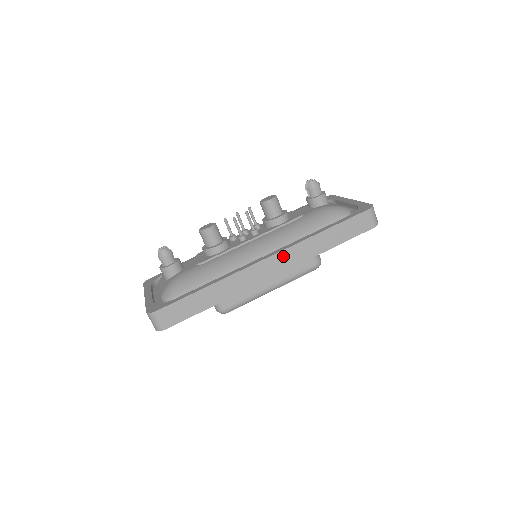
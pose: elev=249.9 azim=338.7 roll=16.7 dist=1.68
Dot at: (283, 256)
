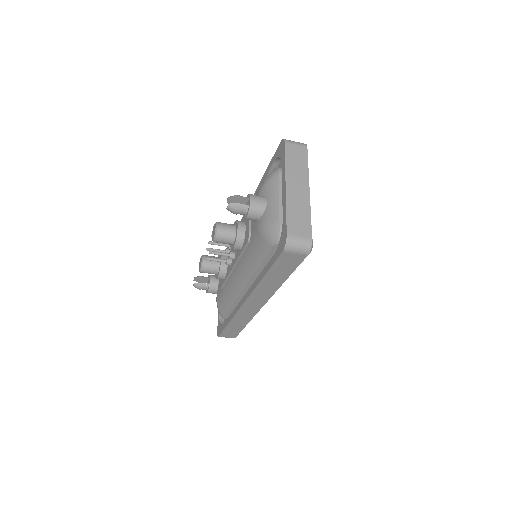
Dot at: (253, 298)
